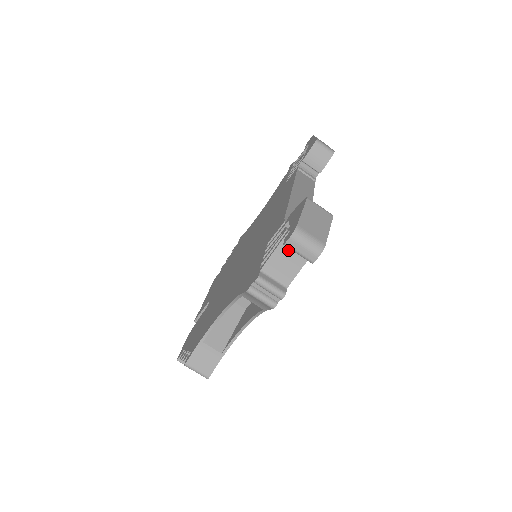
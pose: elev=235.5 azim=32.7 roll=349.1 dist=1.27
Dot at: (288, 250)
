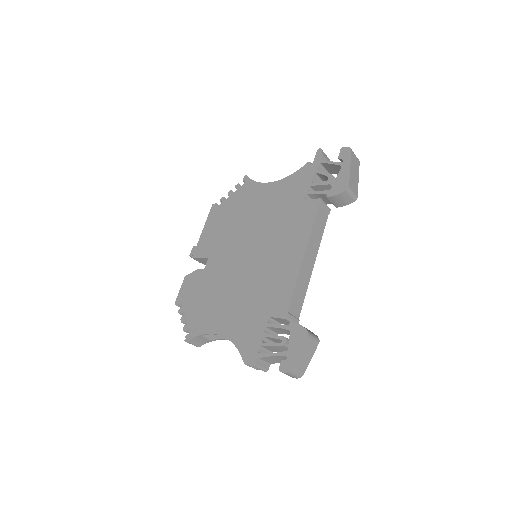
Dot at: (280, 358)
